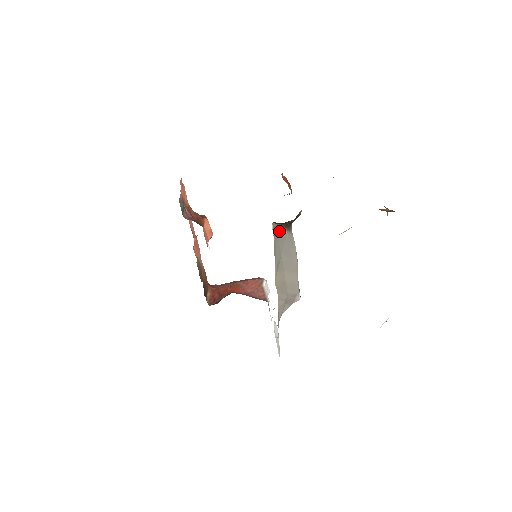
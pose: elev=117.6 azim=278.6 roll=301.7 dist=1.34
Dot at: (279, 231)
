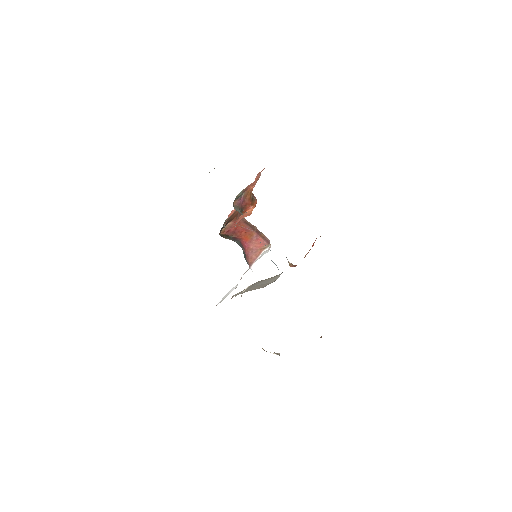
Dot at: (261, 280)
